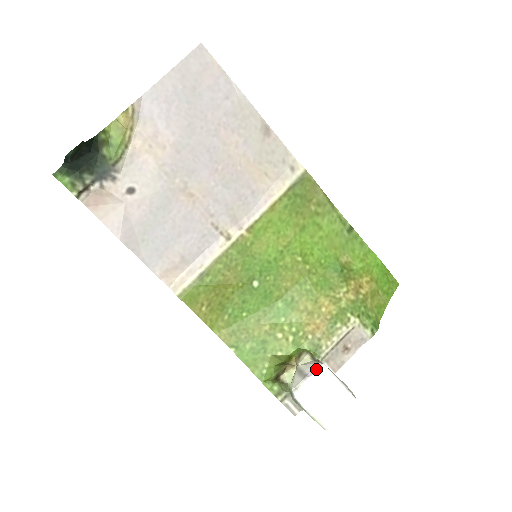
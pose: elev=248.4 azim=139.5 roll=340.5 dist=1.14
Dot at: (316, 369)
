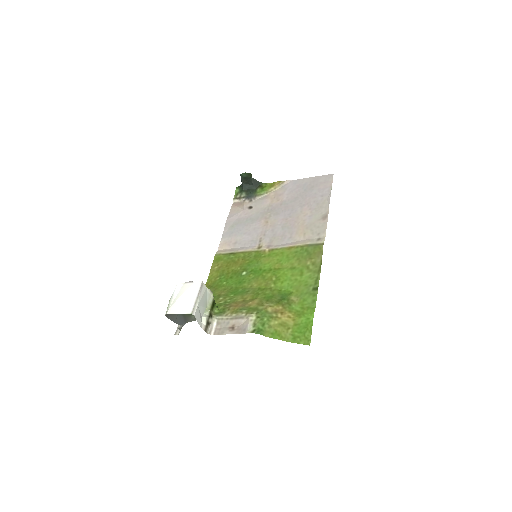
Dot at: occluded
